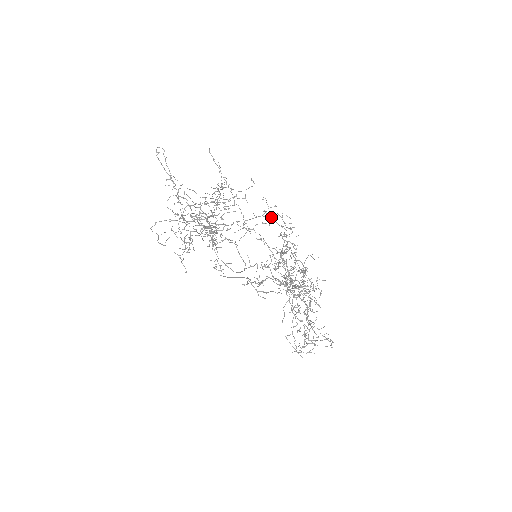
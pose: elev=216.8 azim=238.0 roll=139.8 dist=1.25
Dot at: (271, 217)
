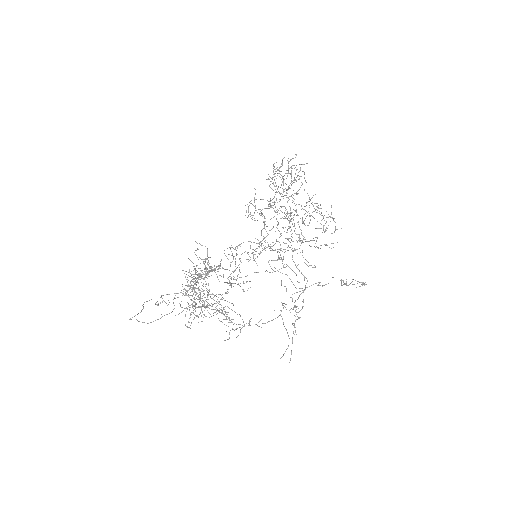
Dot at: occluded
